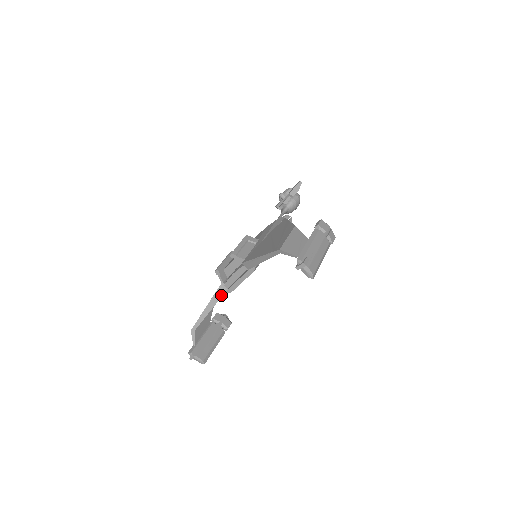
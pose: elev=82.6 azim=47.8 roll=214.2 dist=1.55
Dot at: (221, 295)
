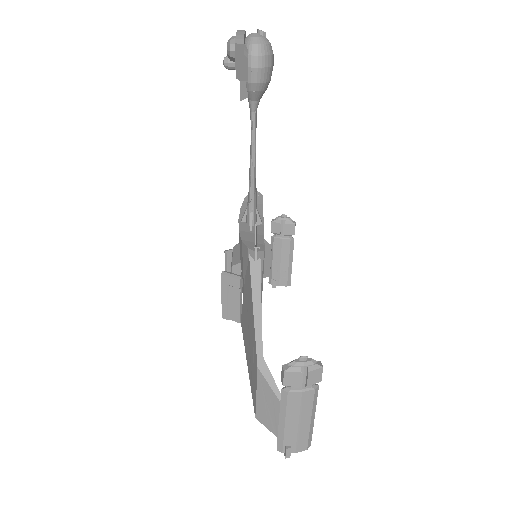
Dot at: occluded
